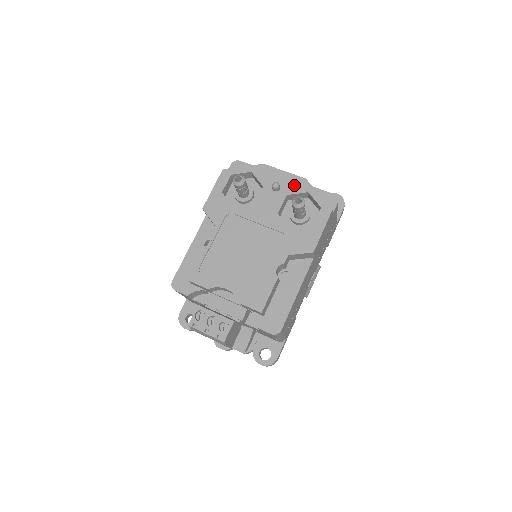
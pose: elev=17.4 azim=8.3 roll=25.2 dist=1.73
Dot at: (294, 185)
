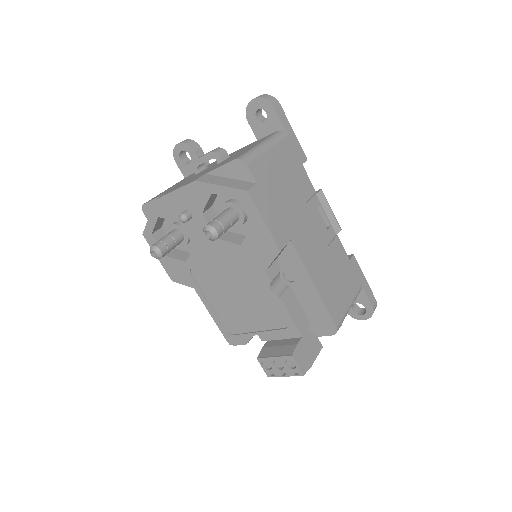
Dot at: (195, 198)
